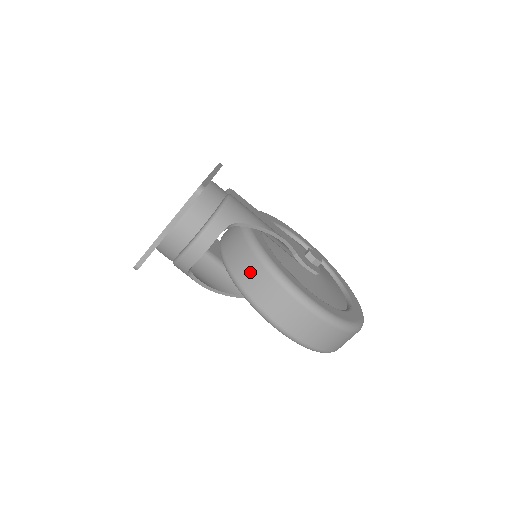
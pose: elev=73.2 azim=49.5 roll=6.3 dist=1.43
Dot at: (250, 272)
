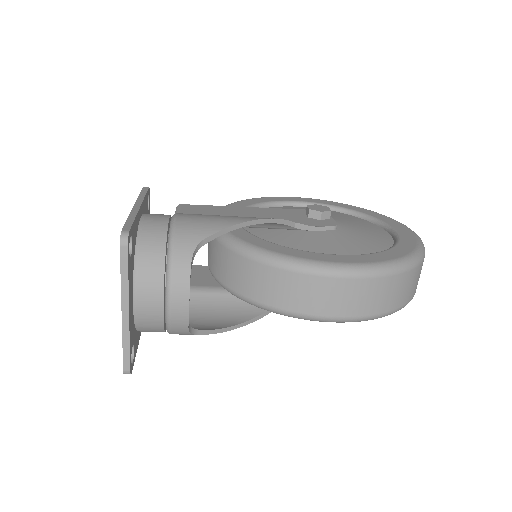
Dot at: (259, 282)
